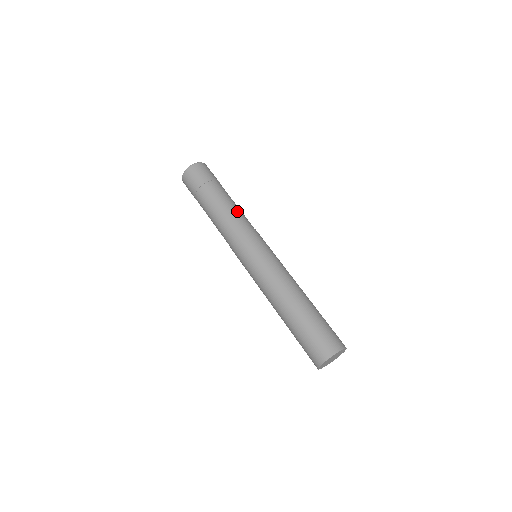
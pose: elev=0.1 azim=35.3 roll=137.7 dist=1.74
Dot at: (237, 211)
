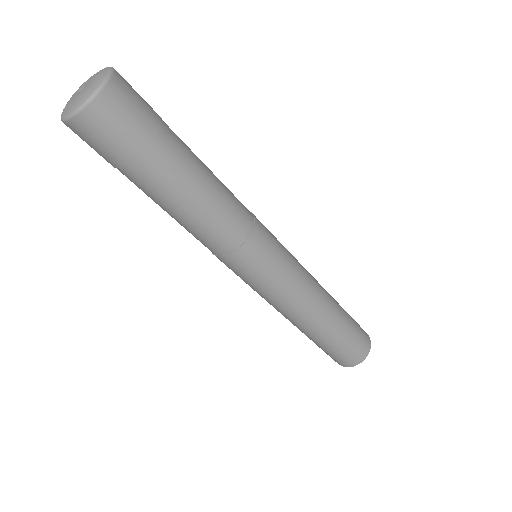
Dot at: (221, 205)
